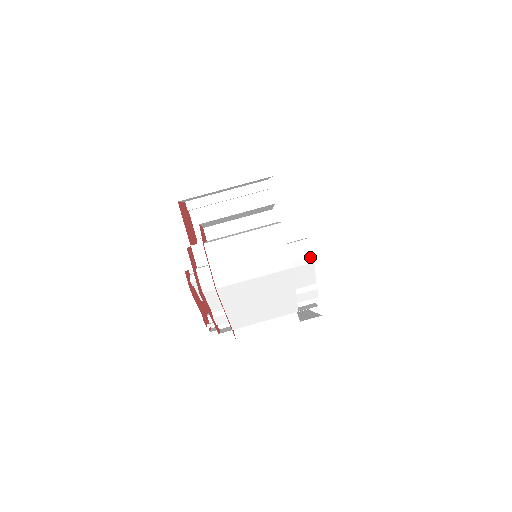
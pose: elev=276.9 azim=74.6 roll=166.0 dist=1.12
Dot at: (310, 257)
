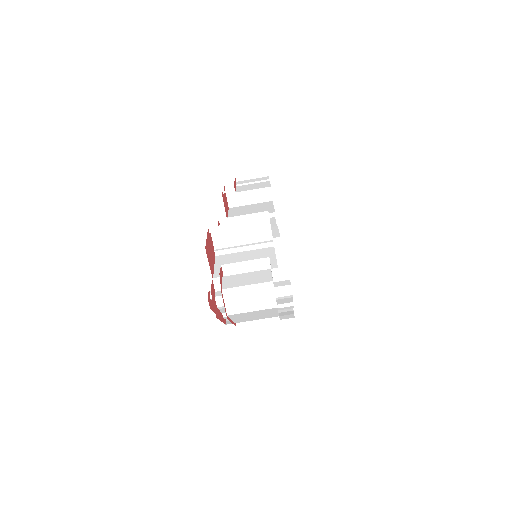
Dot at: (290, 295)
